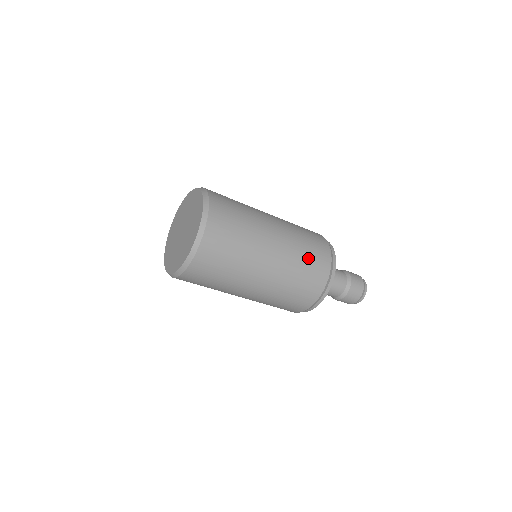
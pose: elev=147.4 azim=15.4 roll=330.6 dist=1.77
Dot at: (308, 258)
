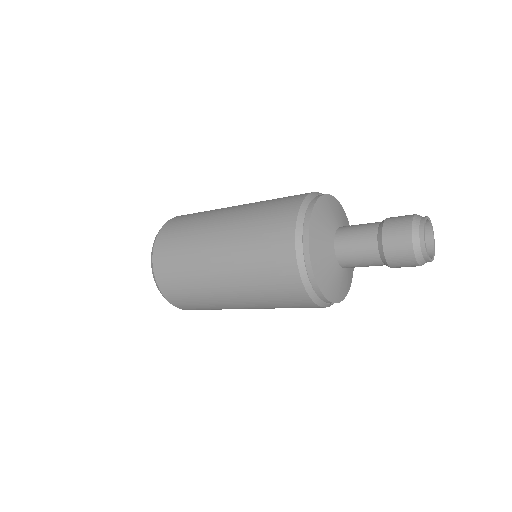
Dot at: (260, 251)
